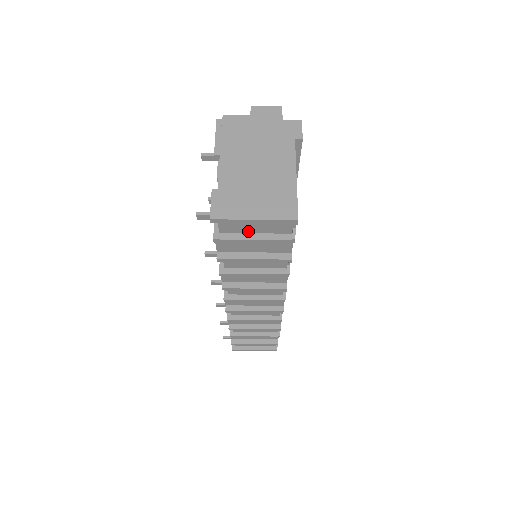
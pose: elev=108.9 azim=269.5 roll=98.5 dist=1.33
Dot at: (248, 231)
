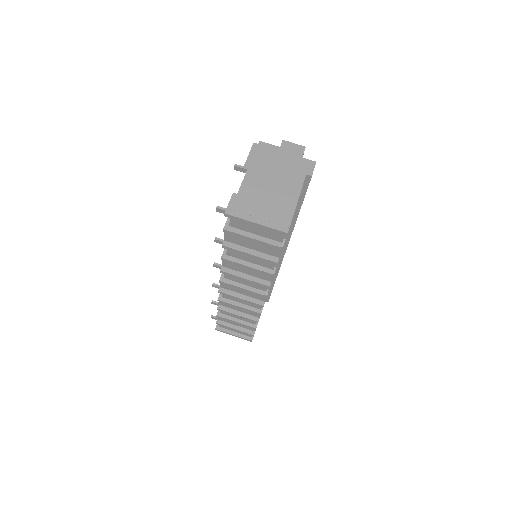
Dot at: (250, 231)
